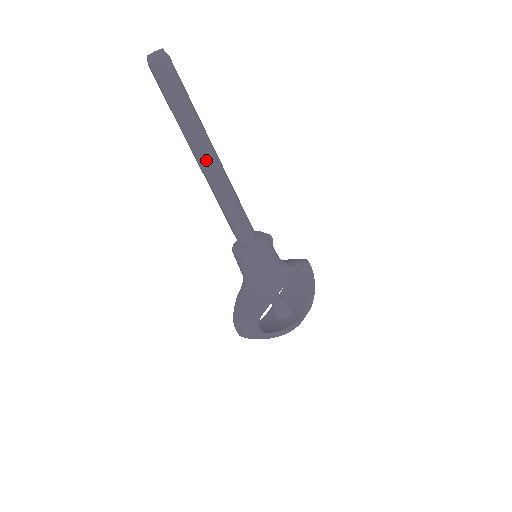
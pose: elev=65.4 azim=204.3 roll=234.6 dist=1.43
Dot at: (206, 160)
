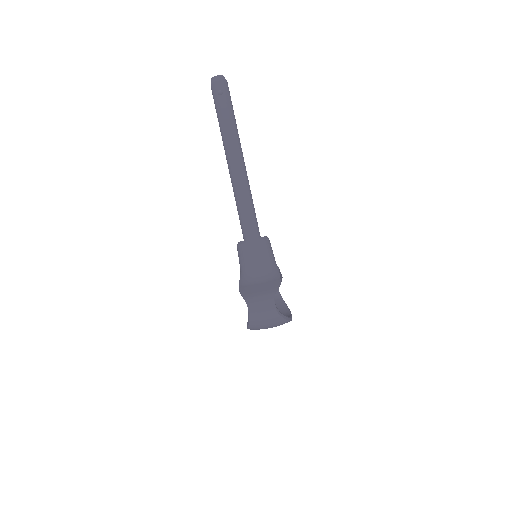
Dot at: (240, 160)
